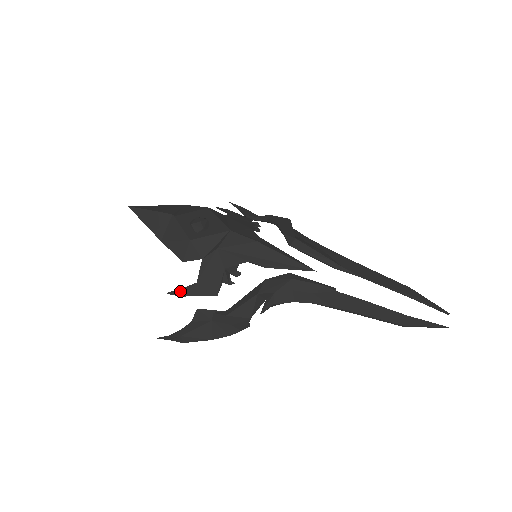
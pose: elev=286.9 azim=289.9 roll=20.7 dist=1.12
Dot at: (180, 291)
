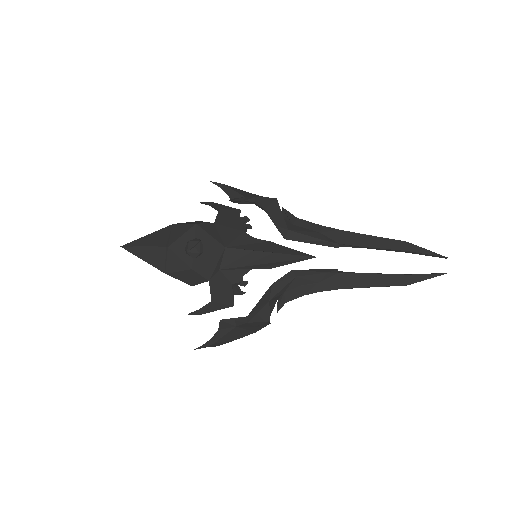
Dot at: (199, 311)
